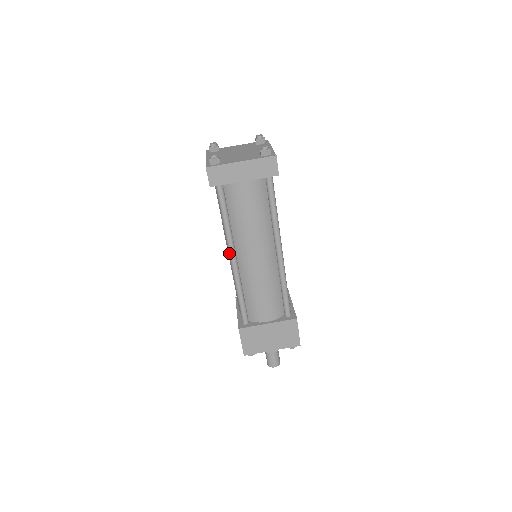
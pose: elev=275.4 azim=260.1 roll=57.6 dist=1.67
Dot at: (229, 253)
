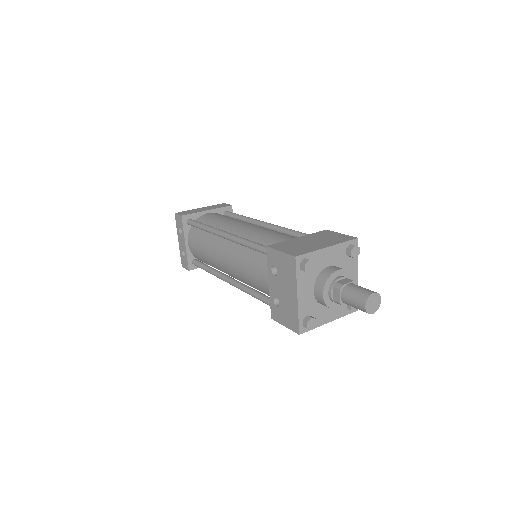
Dot at: (219, 233)
